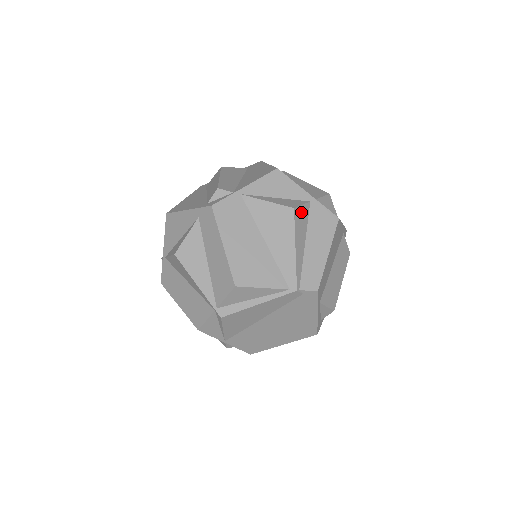
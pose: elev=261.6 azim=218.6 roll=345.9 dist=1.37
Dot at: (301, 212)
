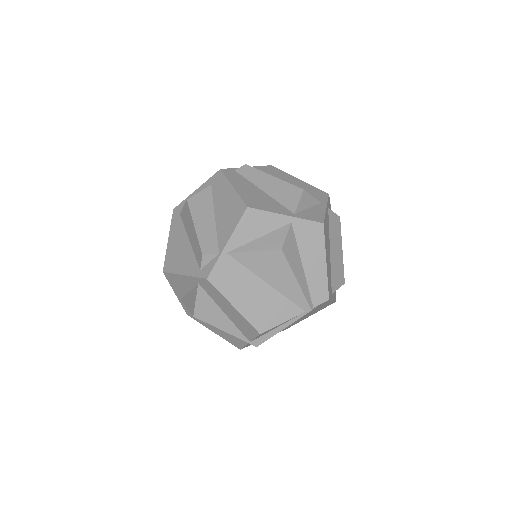
Dot at: (288, 243)
